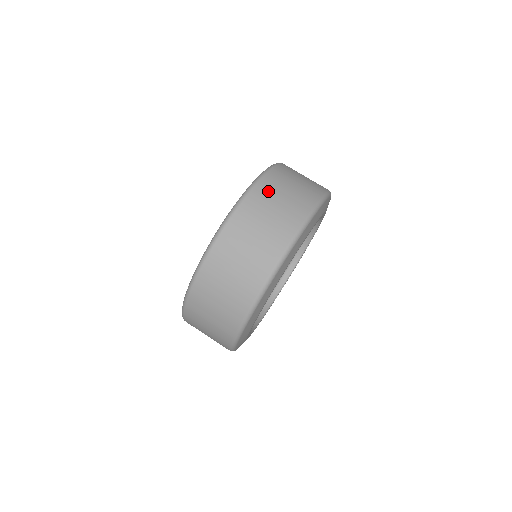
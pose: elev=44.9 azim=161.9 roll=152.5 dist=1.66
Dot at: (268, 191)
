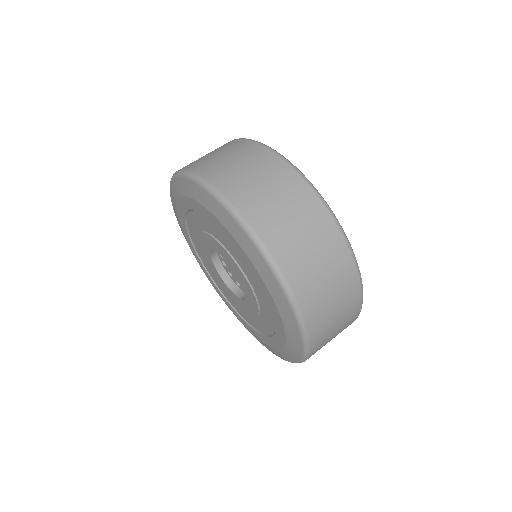
Dot at: (314, 299)
